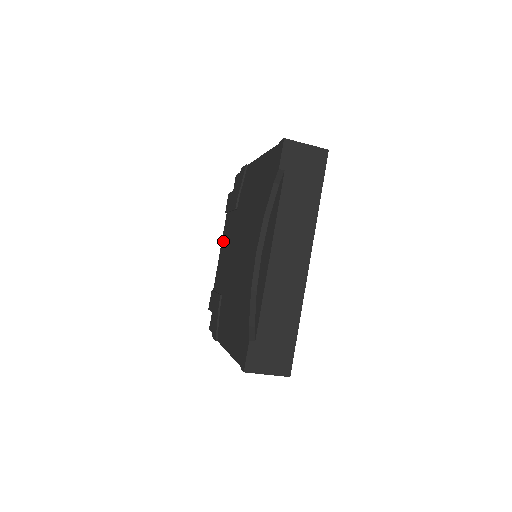
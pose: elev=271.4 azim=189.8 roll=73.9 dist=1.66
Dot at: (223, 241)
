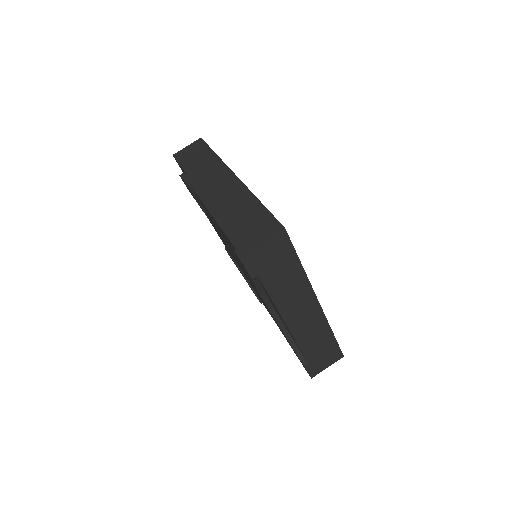
Dot at: occluded
